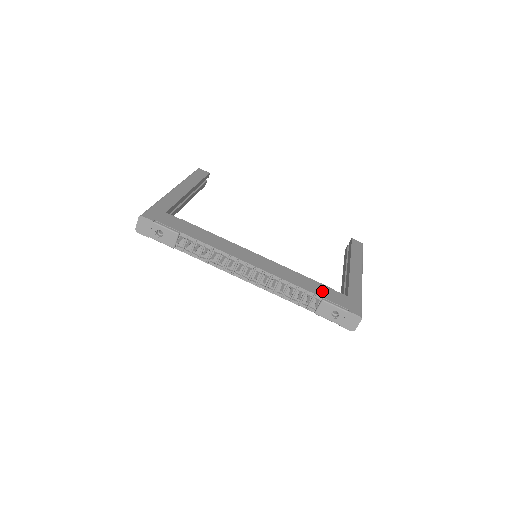
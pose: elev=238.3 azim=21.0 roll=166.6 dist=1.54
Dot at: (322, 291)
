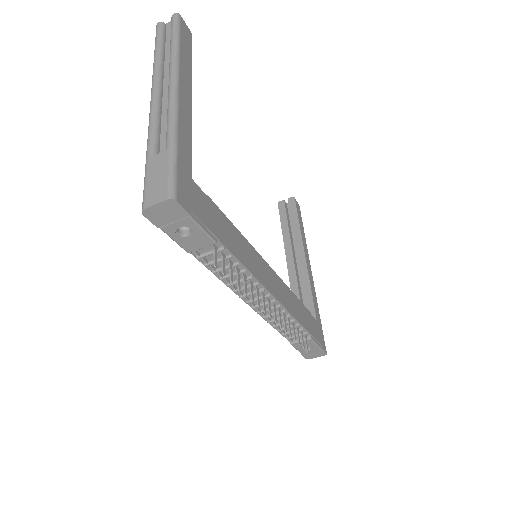
Dot at: (309, 322)
